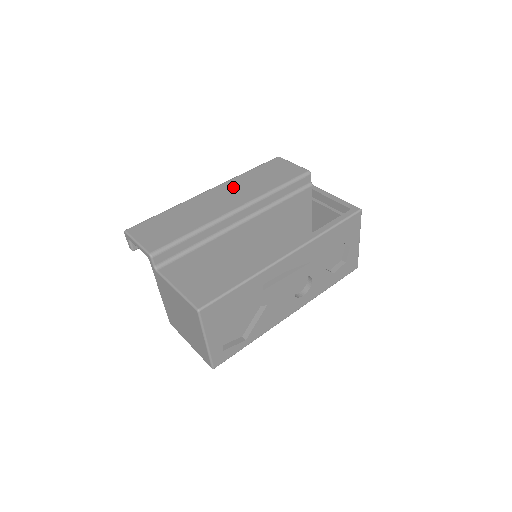
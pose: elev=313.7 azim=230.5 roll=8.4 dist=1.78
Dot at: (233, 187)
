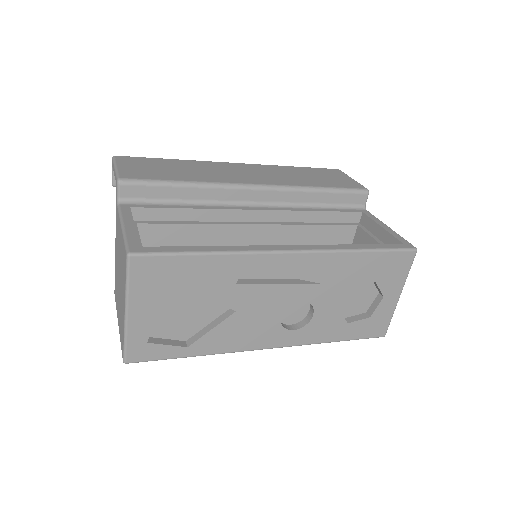
Dot at: (267, 170)
